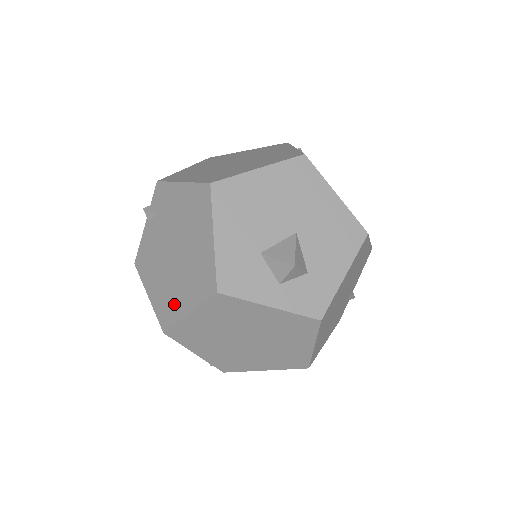
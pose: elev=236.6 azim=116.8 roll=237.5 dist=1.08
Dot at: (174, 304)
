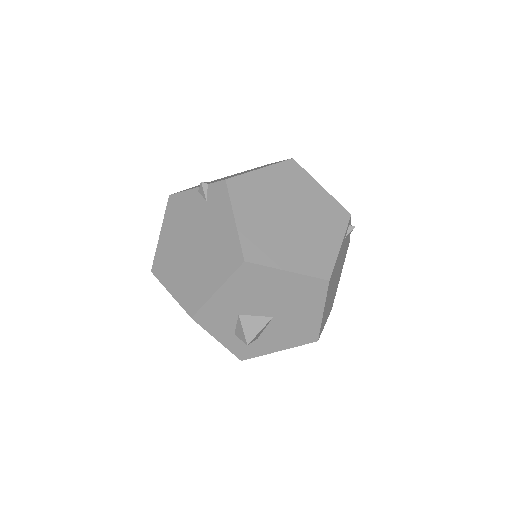
Dot at: (168, 272)
